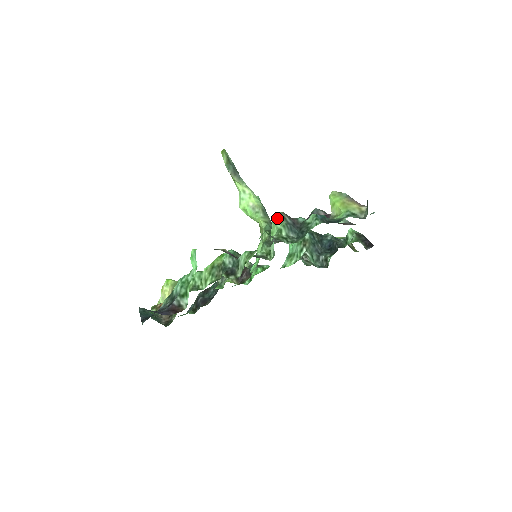
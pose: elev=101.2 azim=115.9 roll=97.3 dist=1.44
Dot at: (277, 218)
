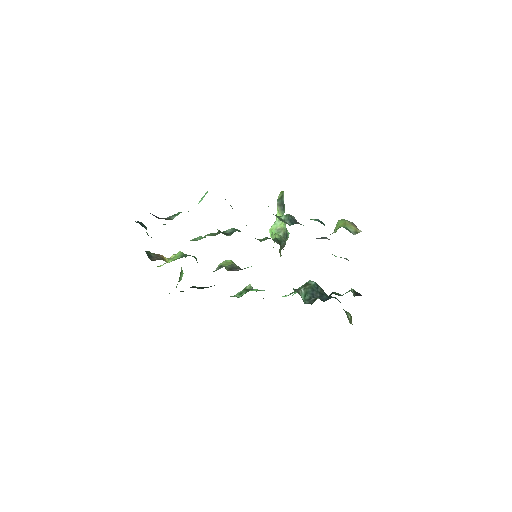
Dot at: occluded
